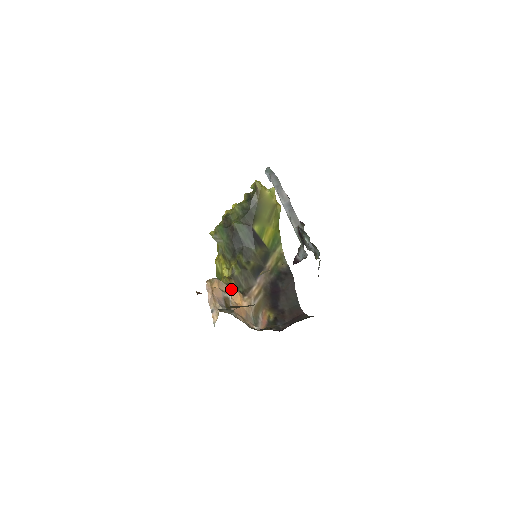
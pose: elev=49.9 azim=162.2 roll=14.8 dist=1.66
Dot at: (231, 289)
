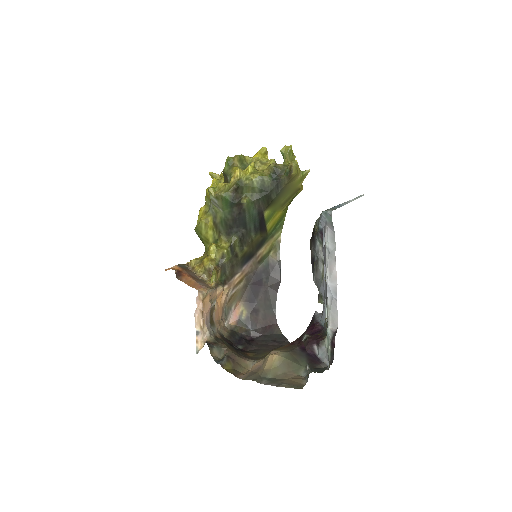
Dot at: (218, 291)
